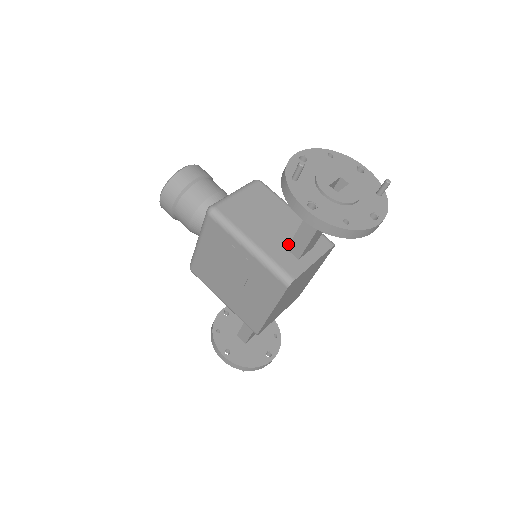
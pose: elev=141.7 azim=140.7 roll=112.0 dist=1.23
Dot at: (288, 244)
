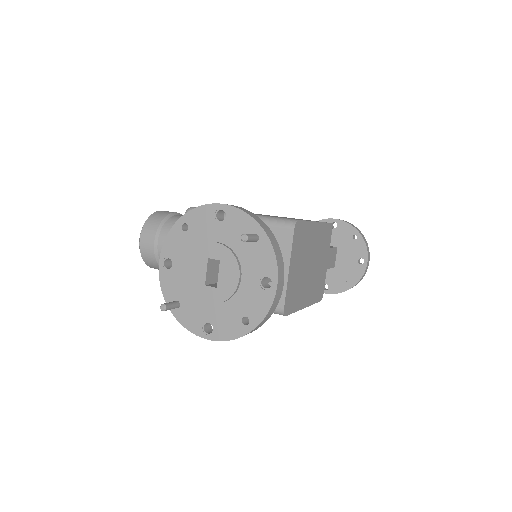
Dot at: occluded
